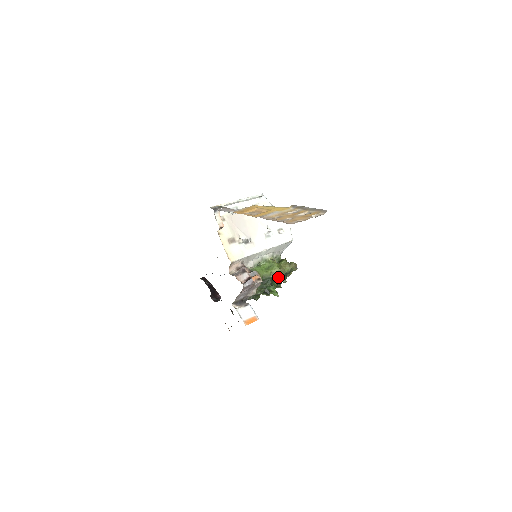
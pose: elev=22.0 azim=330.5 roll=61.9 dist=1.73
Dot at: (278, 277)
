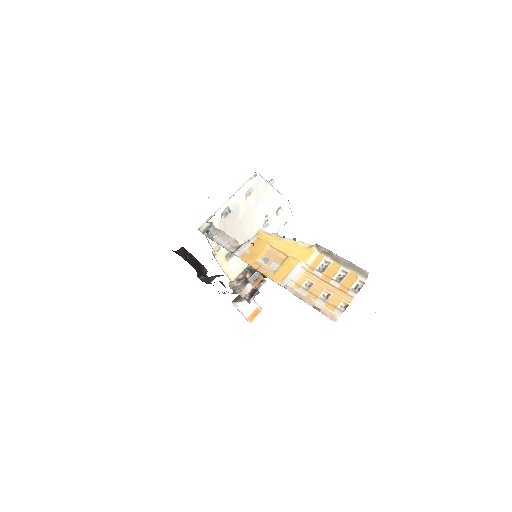
Dot at: occluded
